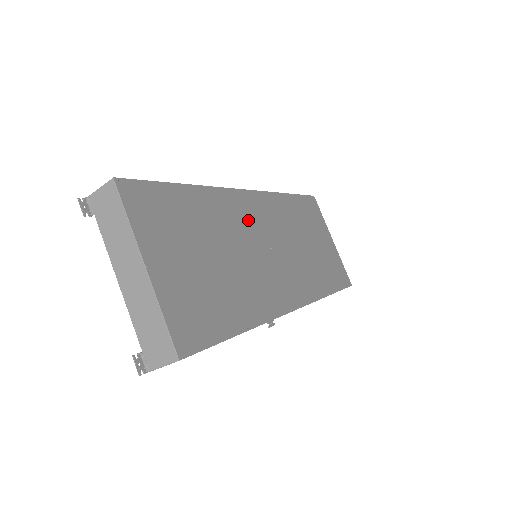
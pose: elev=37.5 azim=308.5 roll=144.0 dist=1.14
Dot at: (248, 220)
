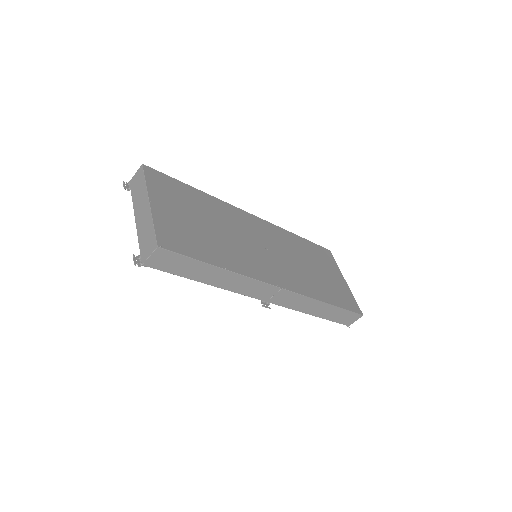
Dot at: (248, 227)
